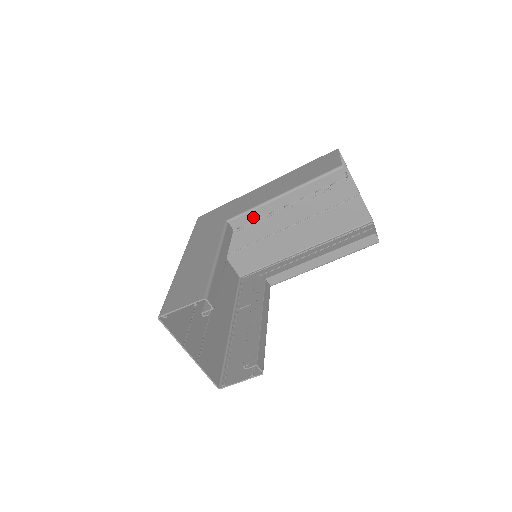
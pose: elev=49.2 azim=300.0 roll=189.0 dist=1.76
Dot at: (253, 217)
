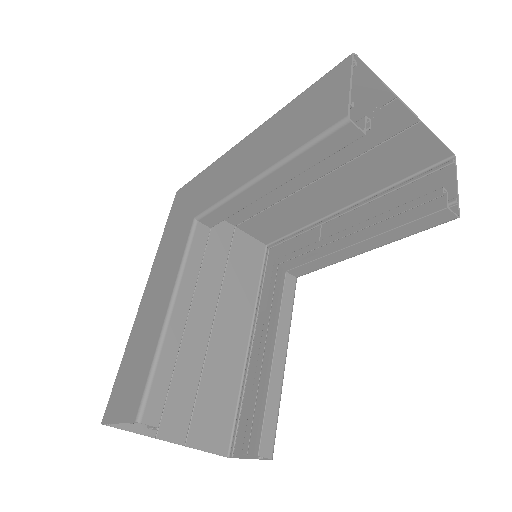
Dot at: (229, 211)
